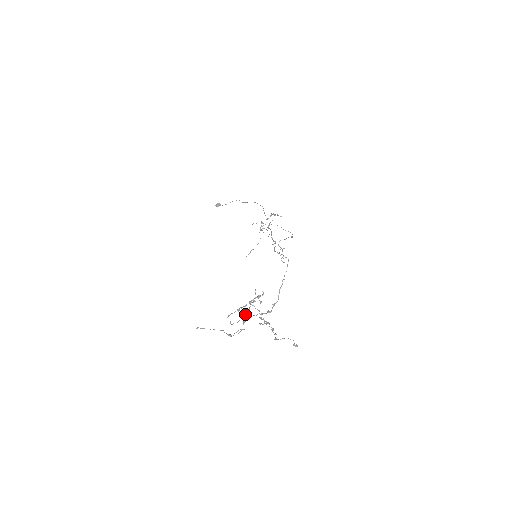
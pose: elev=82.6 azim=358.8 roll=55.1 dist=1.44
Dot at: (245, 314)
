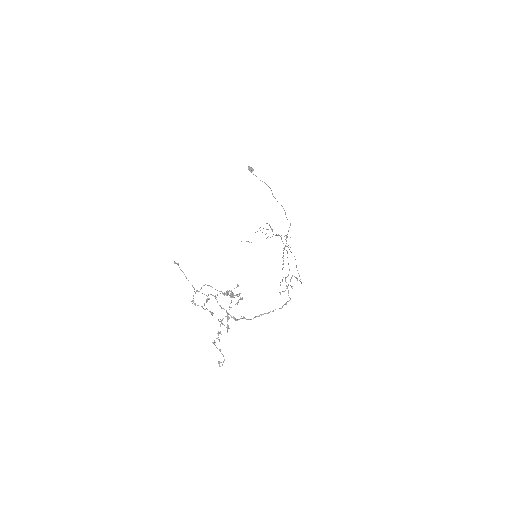
Dot at: occluded
